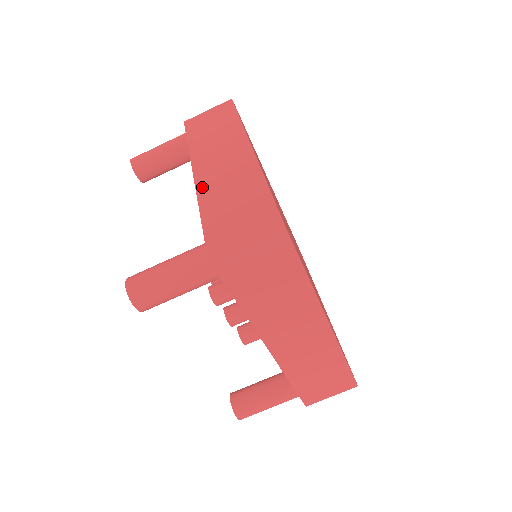
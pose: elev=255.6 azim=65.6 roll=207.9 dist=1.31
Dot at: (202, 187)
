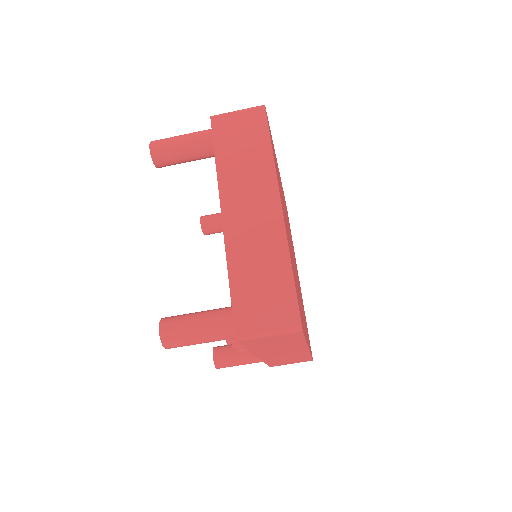
Dot at: (231, 243)
